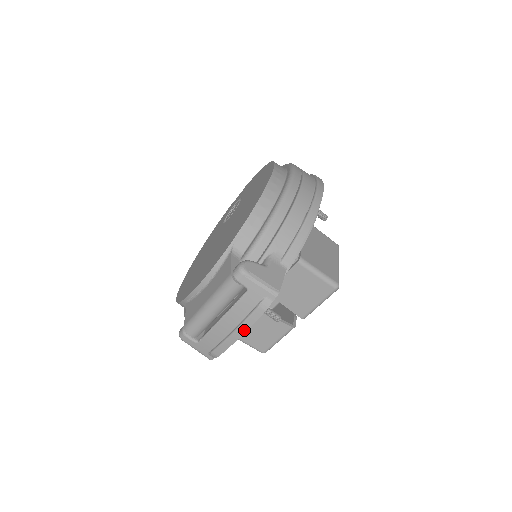
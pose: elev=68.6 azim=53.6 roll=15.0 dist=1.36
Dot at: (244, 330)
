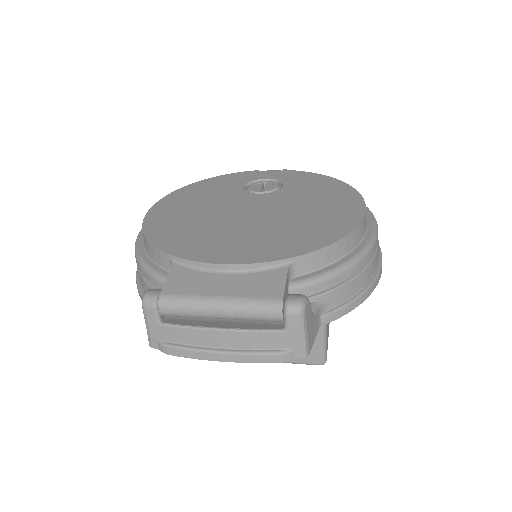
Dot at: (235, 360)
